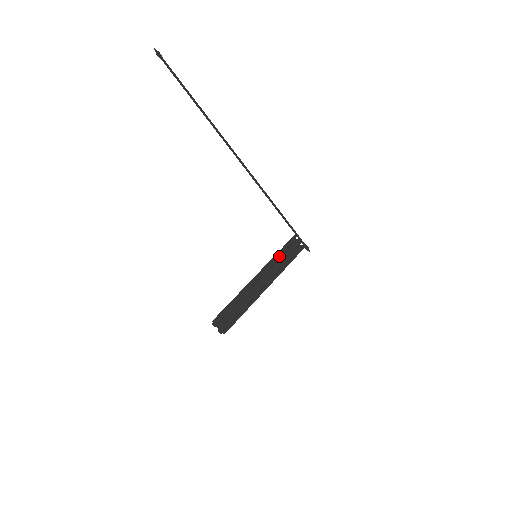
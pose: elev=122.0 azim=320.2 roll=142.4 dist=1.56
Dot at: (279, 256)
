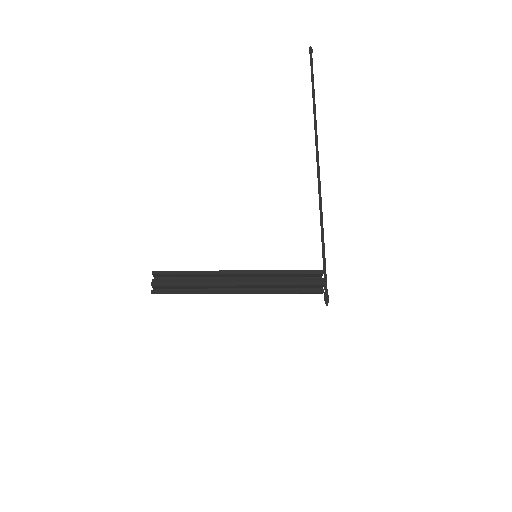
Dot at: occluded
